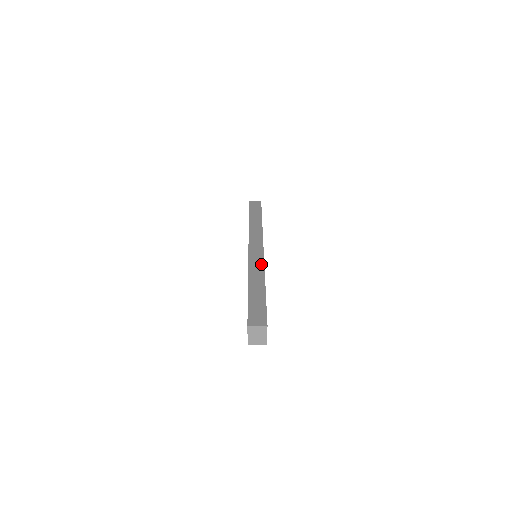
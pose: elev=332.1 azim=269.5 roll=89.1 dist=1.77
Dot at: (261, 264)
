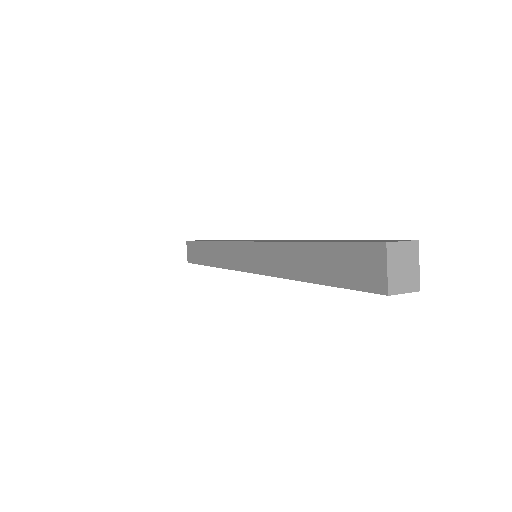
Dot at: (288, 240)
